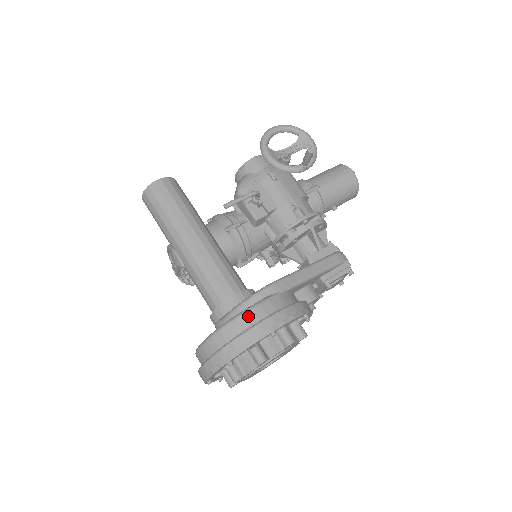
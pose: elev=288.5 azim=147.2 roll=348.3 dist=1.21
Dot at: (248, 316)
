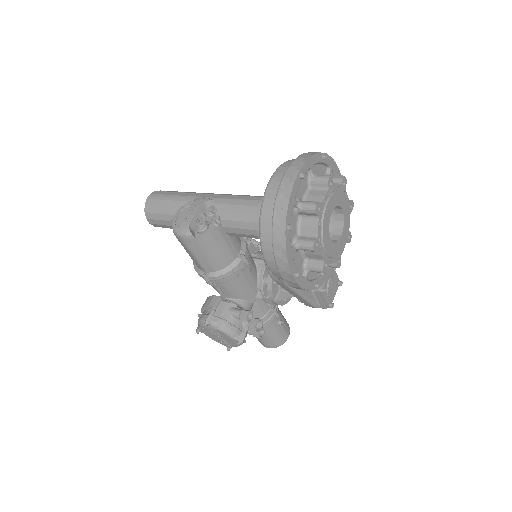
Dot at: occluded
